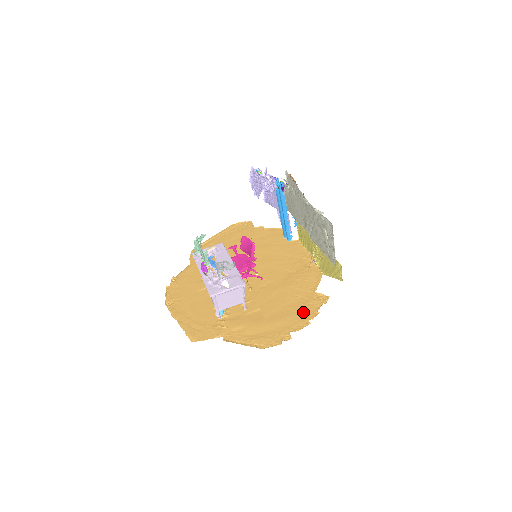
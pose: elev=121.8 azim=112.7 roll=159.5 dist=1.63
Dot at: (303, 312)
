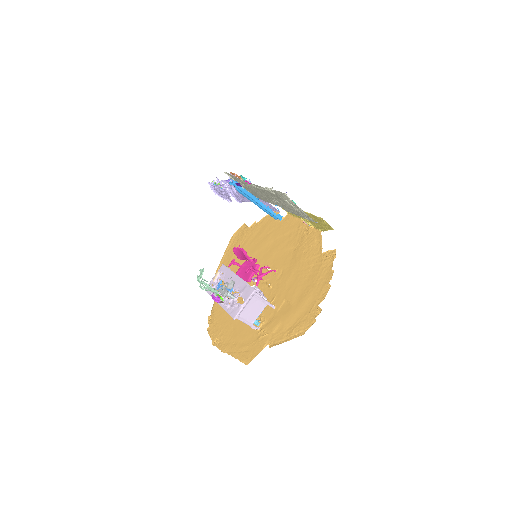
Dot at: (321, 278)
